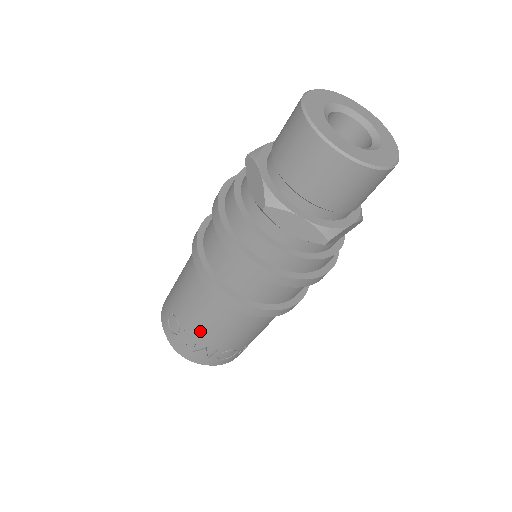
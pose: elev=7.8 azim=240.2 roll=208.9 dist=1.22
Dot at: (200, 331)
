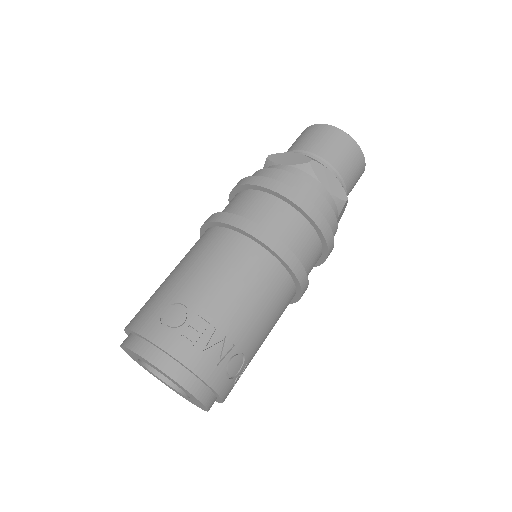
Dot at: (223, 307)
